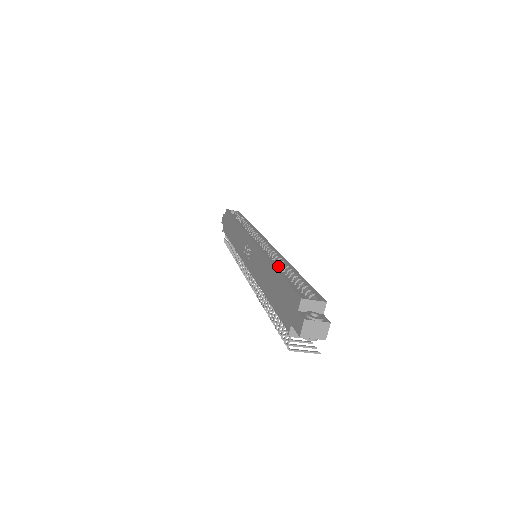
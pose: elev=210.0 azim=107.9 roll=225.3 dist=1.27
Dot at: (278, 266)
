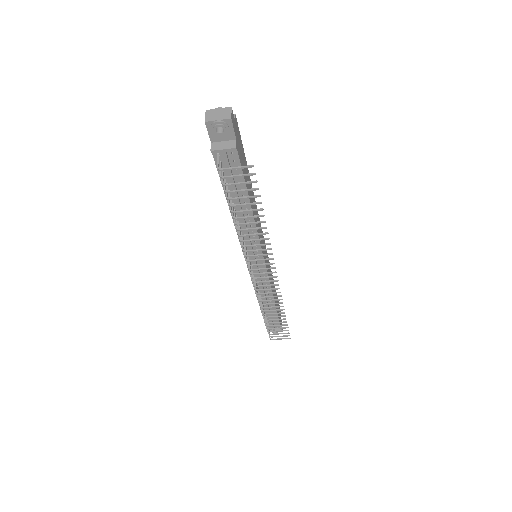
Dot at: occluded
